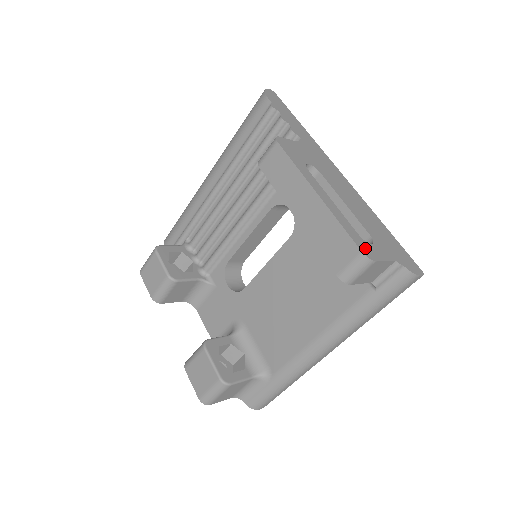
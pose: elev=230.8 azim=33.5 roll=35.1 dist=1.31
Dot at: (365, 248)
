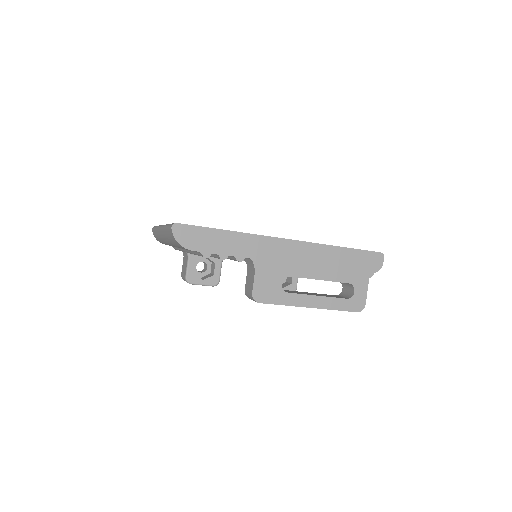
Dot at: (356, 305)
